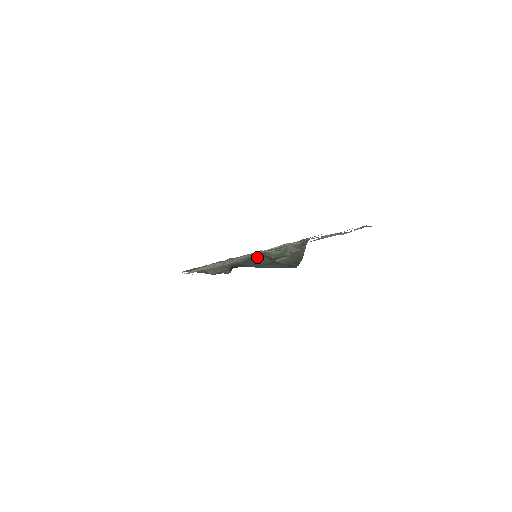
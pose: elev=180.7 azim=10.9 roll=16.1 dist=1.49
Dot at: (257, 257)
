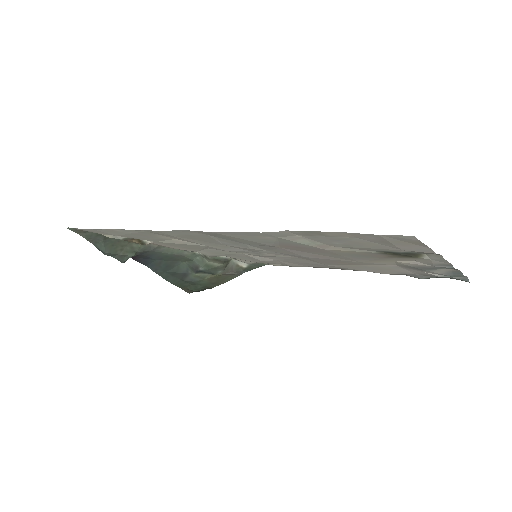
Dot at: (179, 259)
